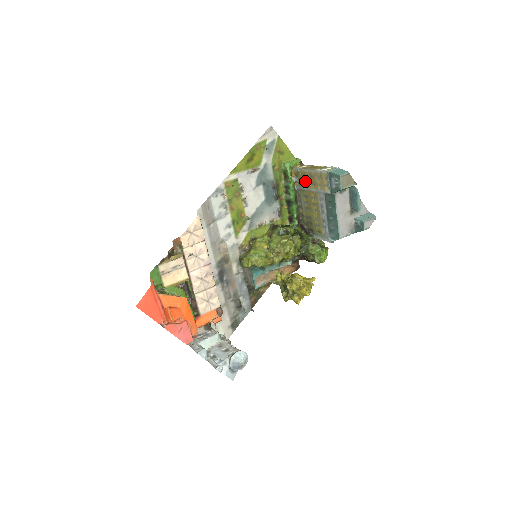
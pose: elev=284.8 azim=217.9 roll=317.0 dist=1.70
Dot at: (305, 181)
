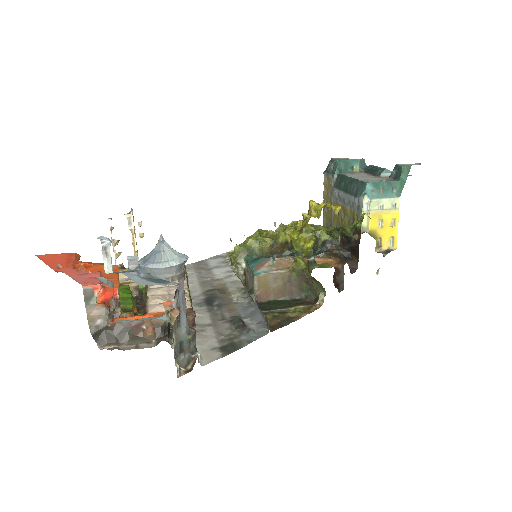
Dot at: (329, 222)
